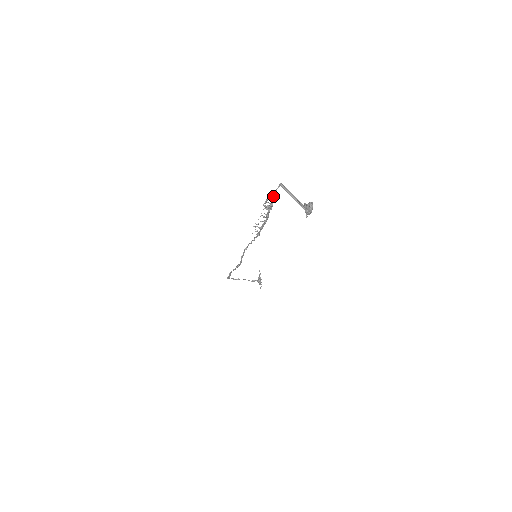
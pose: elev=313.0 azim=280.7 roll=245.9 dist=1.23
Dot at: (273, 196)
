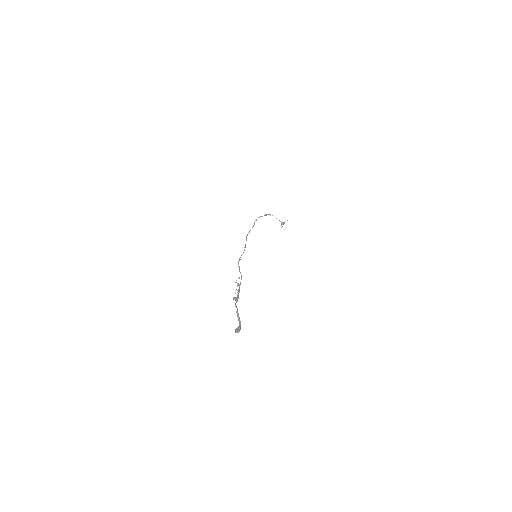
Dot at: (235, 304)
